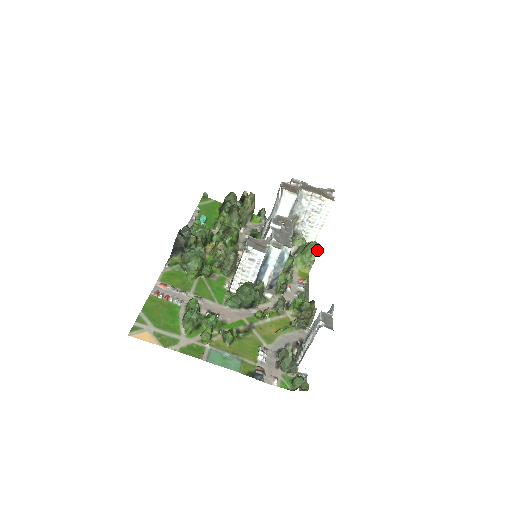
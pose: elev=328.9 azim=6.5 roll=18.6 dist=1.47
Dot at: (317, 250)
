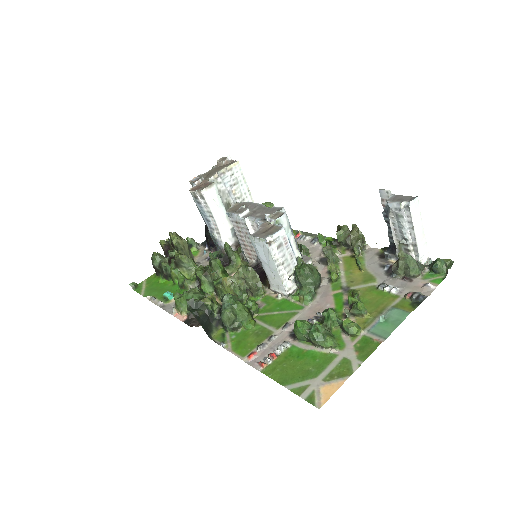
Dot at: occluded
